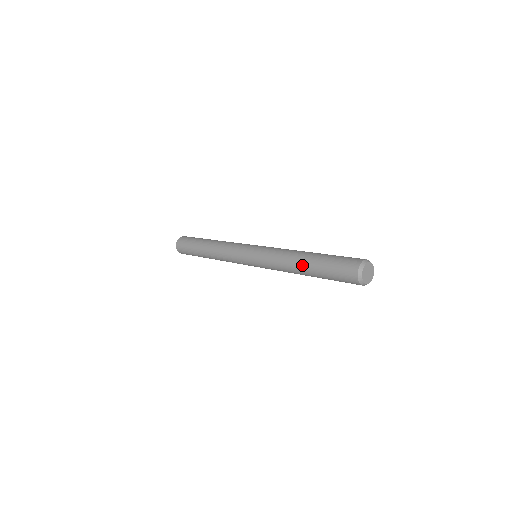
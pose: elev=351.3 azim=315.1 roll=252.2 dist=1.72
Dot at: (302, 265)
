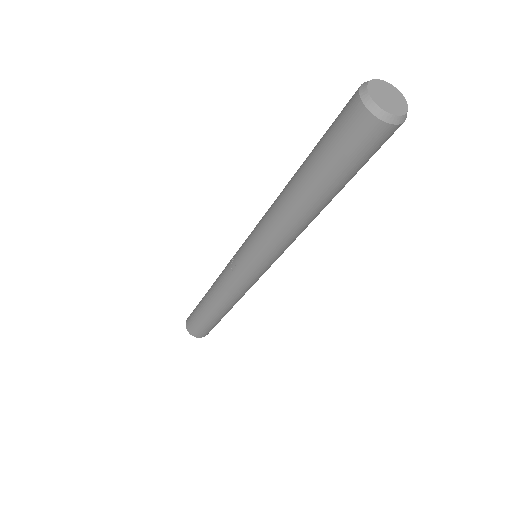
Dot at: (290, 181)
